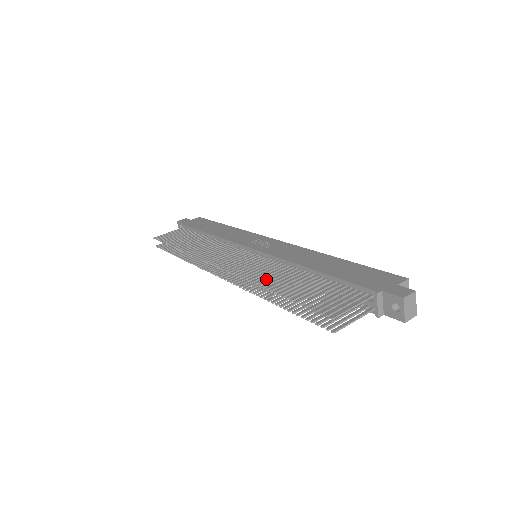
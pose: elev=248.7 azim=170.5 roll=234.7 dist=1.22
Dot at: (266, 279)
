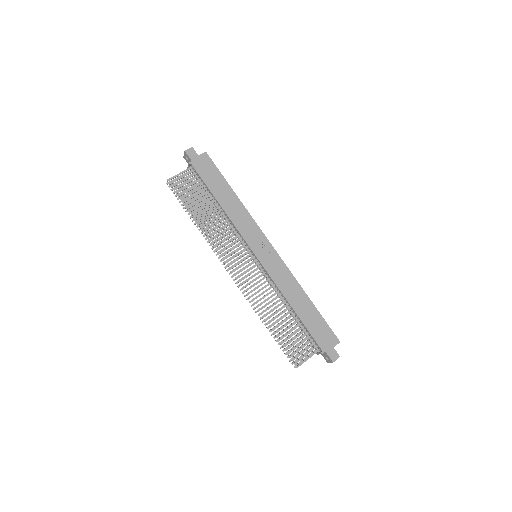
Dot at: occluded
